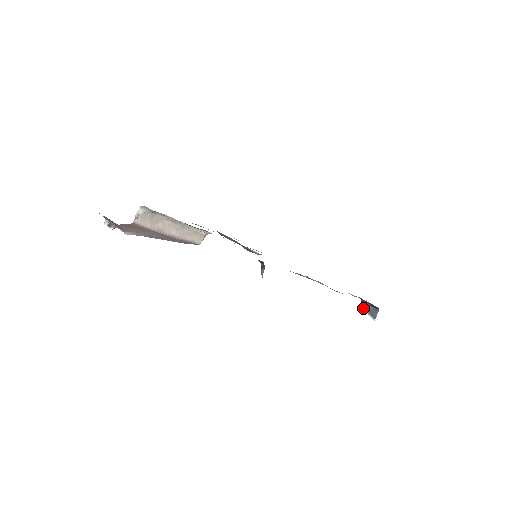
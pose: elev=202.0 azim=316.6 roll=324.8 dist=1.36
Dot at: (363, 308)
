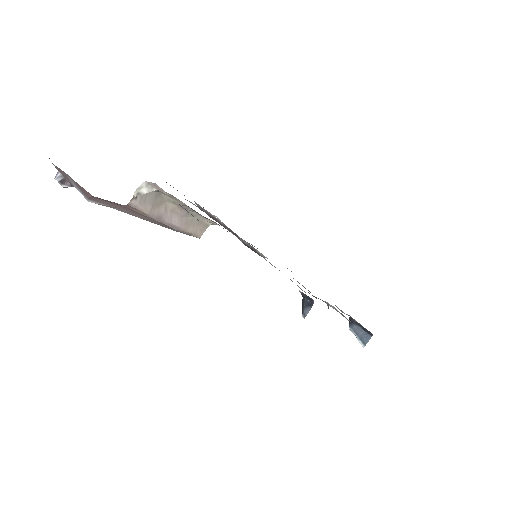
Dot at: (352, 329)
